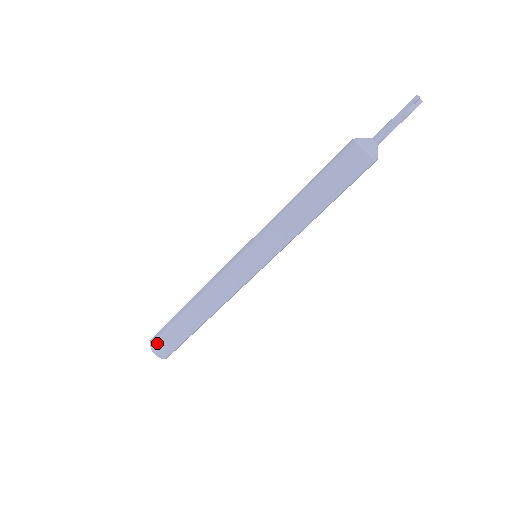
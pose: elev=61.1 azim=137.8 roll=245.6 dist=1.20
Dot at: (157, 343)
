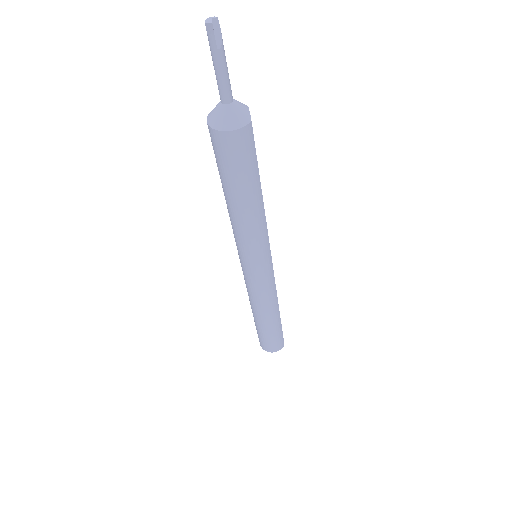
Dot at: (268, 348)
